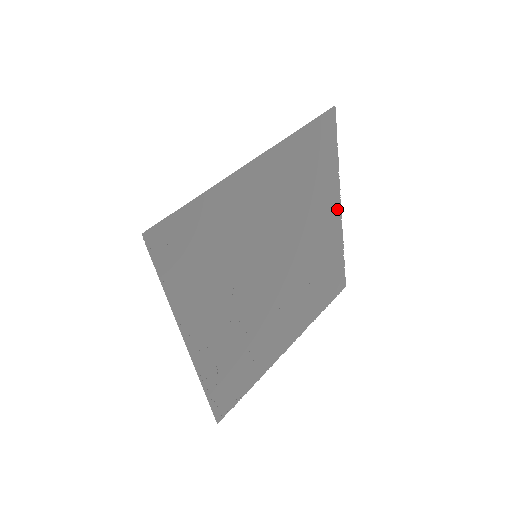
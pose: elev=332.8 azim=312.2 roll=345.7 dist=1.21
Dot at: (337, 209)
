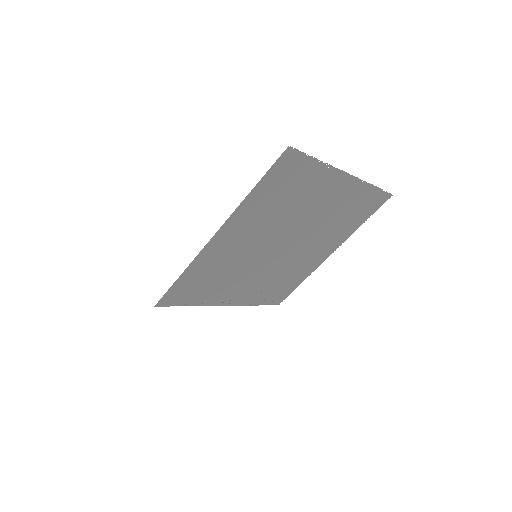
Dot at: (344, 179)
